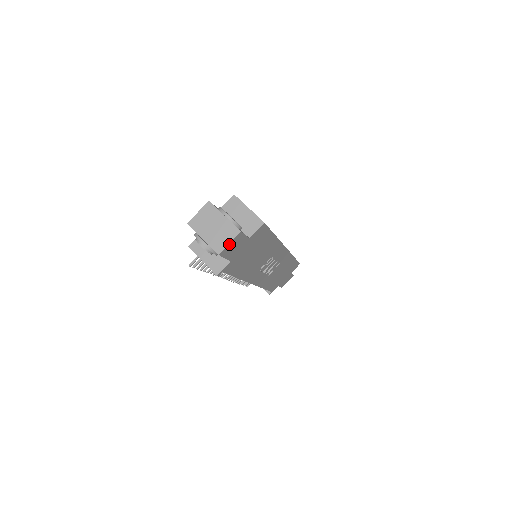
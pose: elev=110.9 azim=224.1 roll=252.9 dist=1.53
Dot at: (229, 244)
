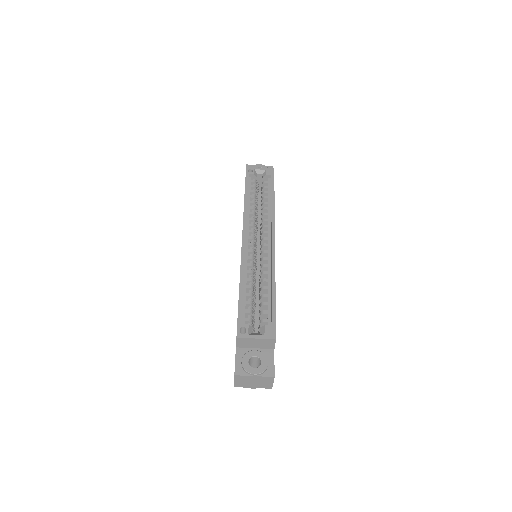
Dot at: (273, 382)
